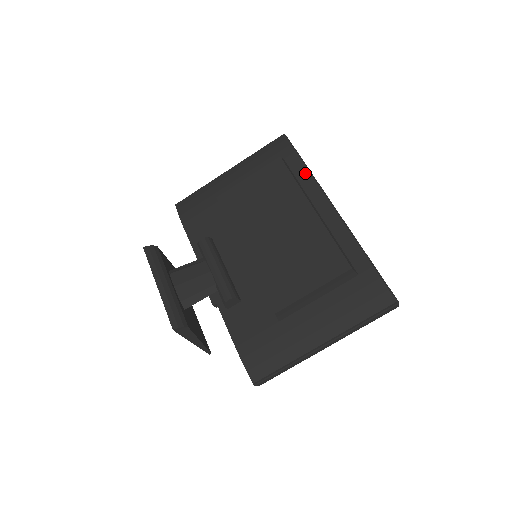
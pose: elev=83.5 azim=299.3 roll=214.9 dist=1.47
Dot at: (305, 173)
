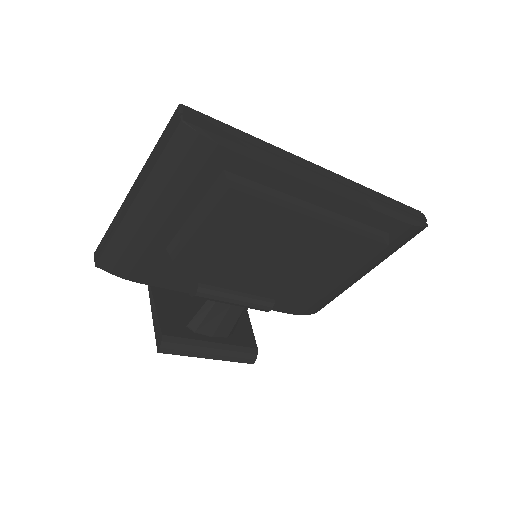
Dot at: (273, 175)
